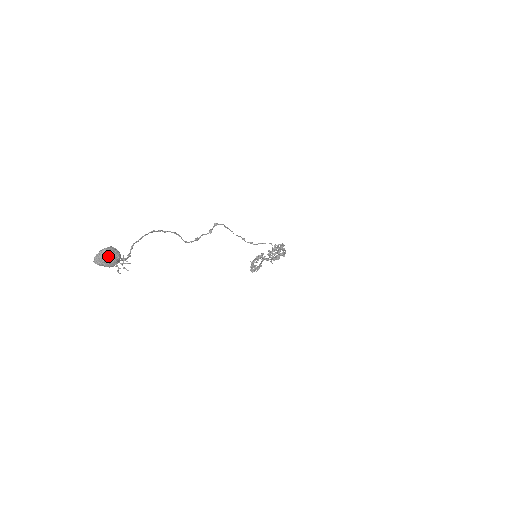
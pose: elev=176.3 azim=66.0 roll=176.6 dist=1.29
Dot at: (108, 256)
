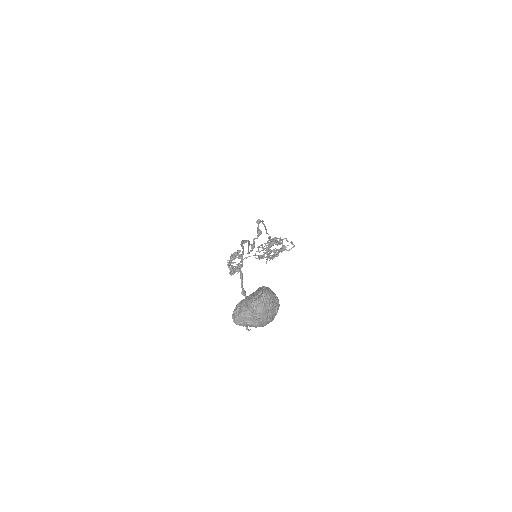
Dot at: (269, 307)
